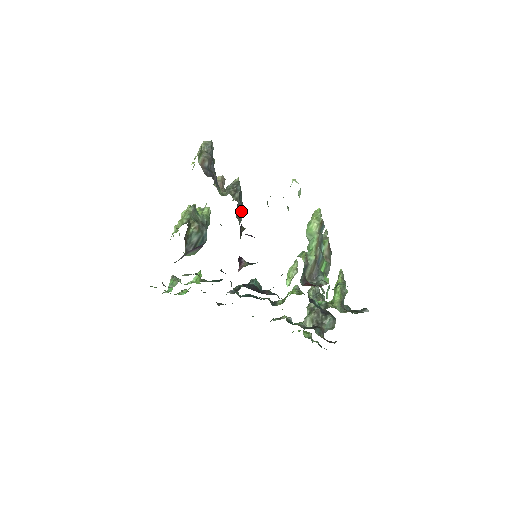
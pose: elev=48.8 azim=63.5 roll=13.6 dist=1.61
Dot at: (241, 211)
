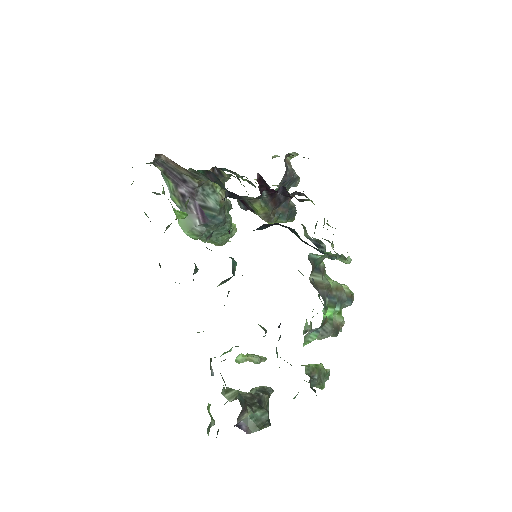
Dot at: (282, 215)
